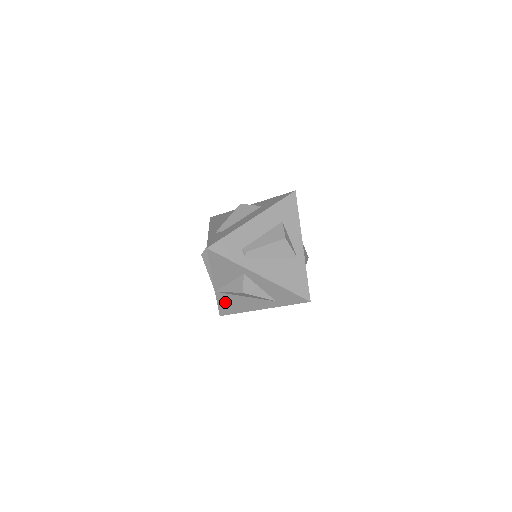
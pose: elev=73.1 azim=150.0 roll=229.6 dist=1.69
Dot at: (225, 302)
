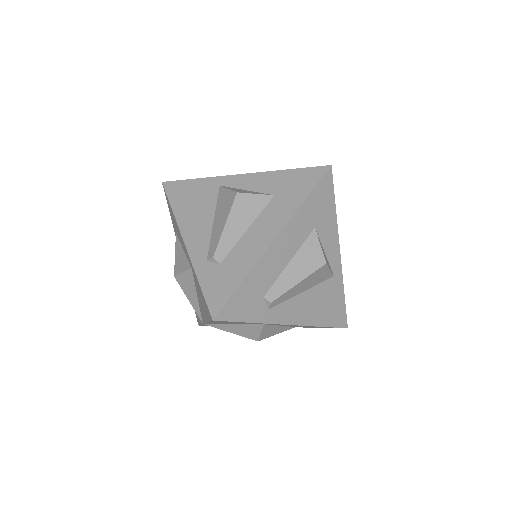
Dot at: occluded
